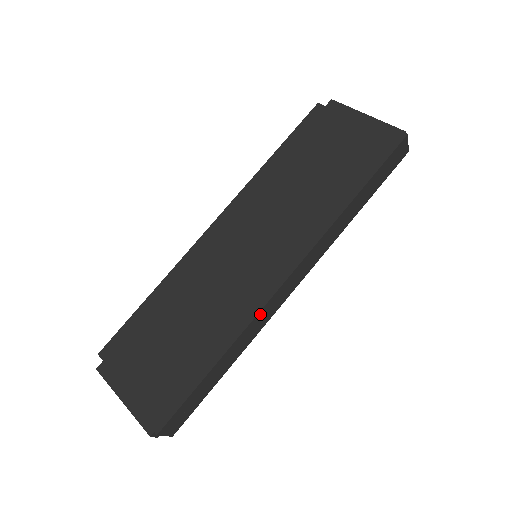
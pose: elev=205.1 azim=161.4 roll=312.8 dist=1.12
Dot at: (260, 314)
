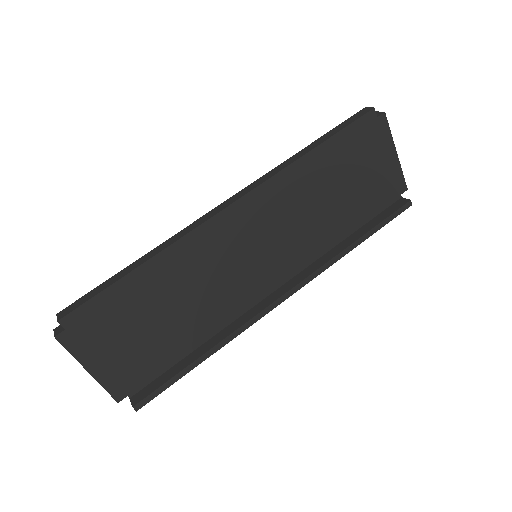
Dot at: (250, 323)
